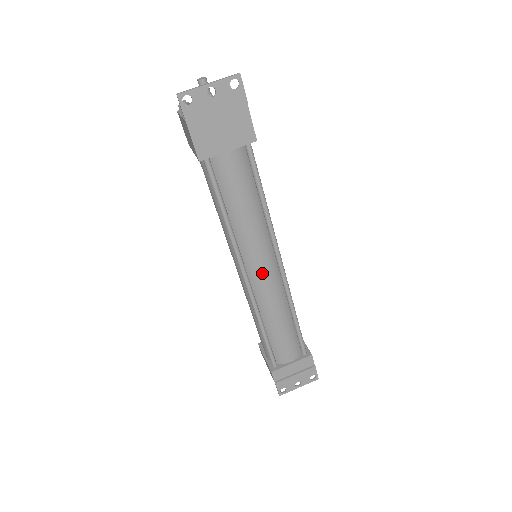
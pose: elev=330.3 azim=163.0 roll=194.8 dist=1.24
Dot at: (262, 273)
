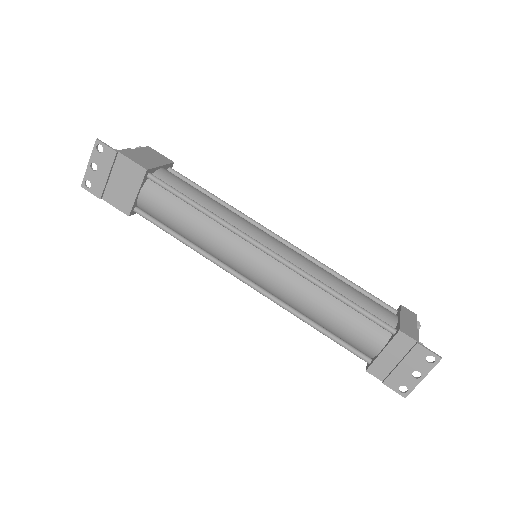
Dot at: (255, 270)
